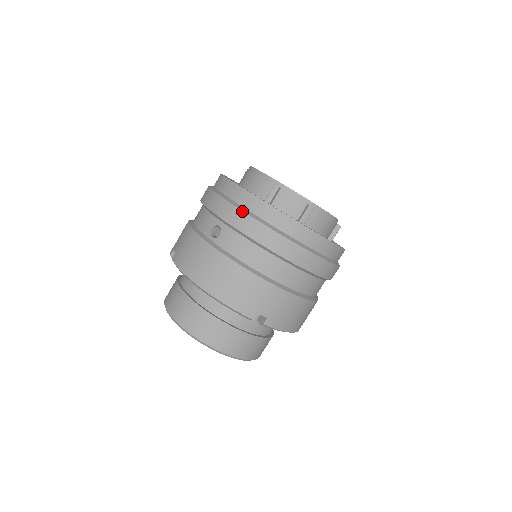
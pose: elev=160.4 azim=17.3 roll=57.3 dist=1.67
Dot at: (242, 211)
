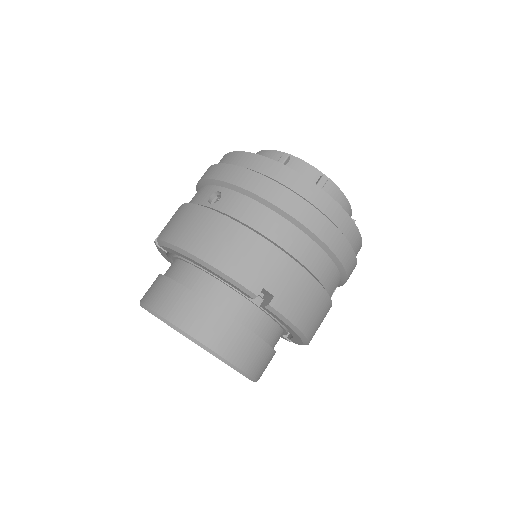
Dot at: (248, 169)
